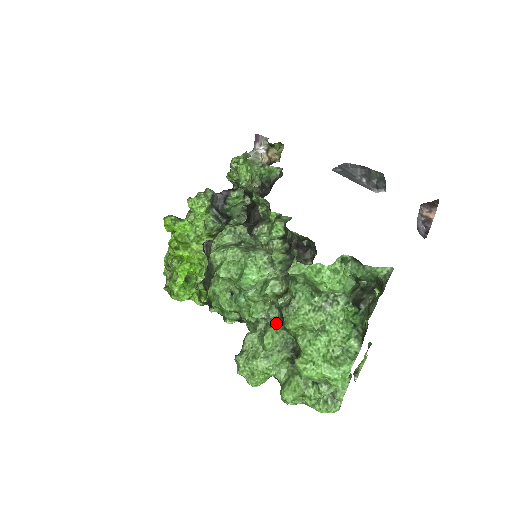
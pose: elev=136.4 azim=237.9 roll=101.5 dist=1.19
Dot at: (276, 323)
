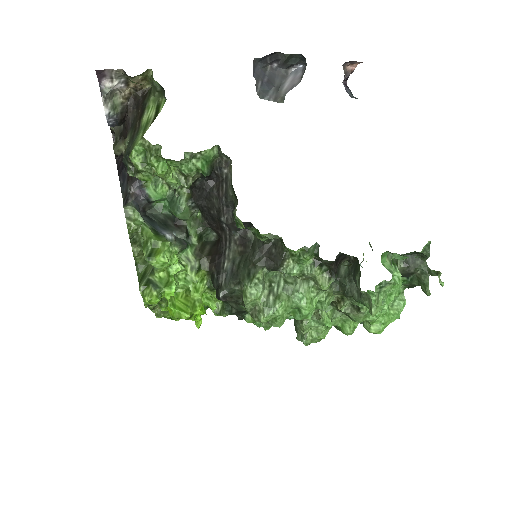
Dot at: occluded
